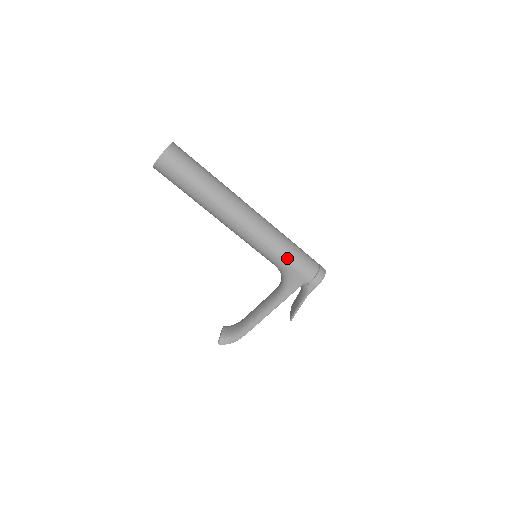
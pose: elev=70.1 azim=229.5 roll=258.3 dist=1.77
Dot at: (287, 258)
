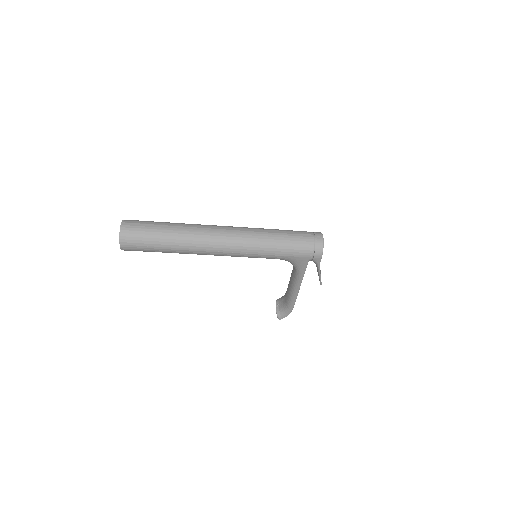
Dot at: (279, 252)
